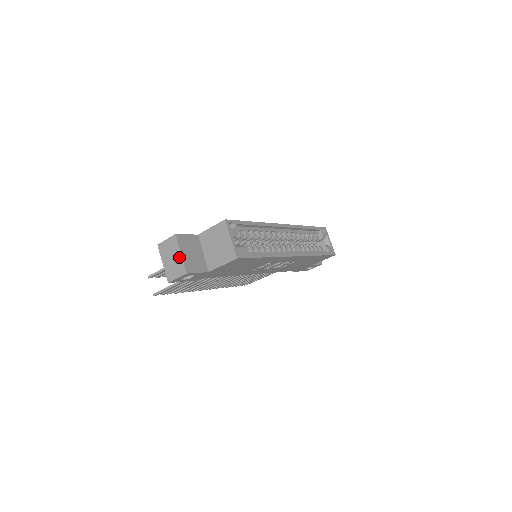
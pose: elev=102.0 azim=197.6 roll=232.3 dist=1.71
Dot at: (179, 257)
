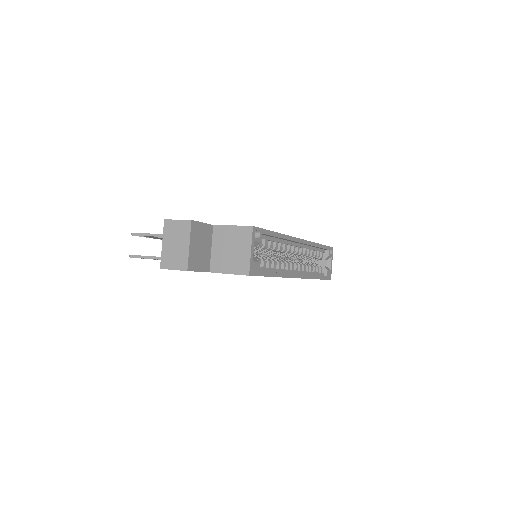
Dot at: (185, 248)
